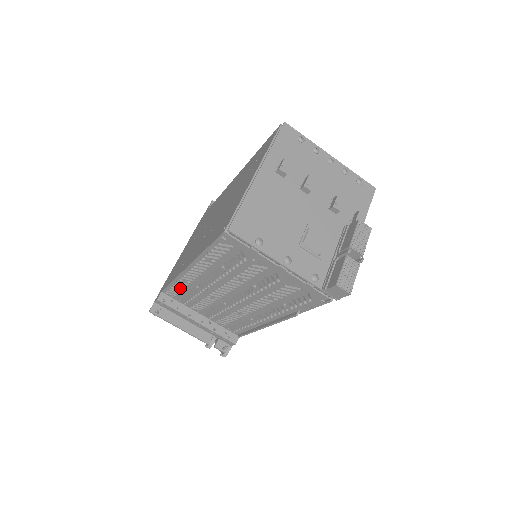
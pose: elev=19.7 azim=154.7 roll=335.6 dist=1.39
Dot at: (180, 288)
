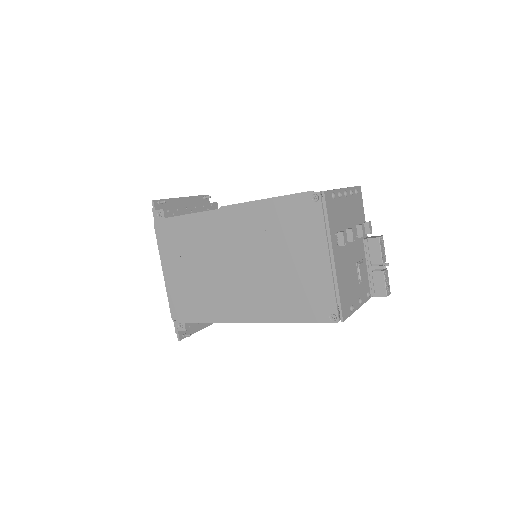
Dot at: occluded
